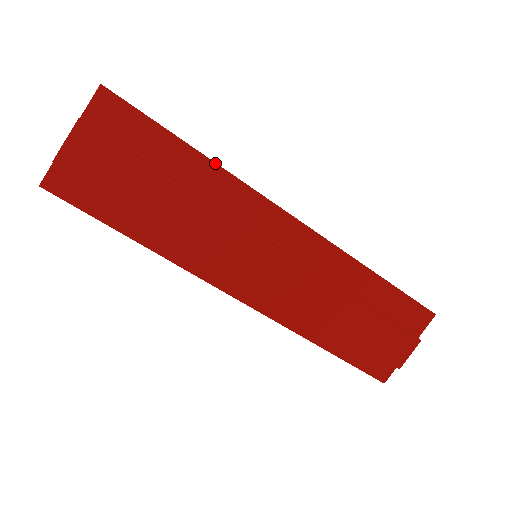
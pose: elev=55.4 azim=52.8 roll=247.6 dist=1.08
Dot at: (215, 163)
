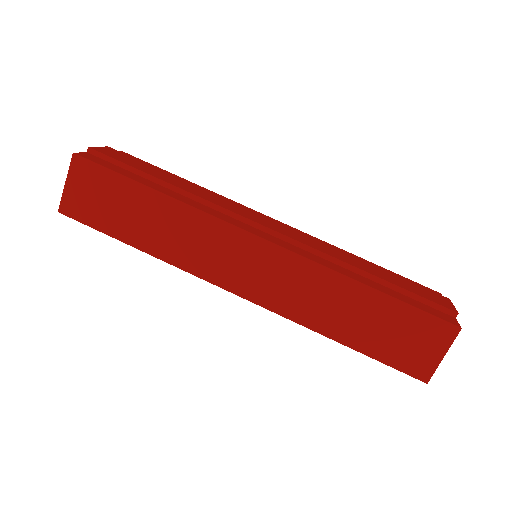
Dot at: (204, 188)
